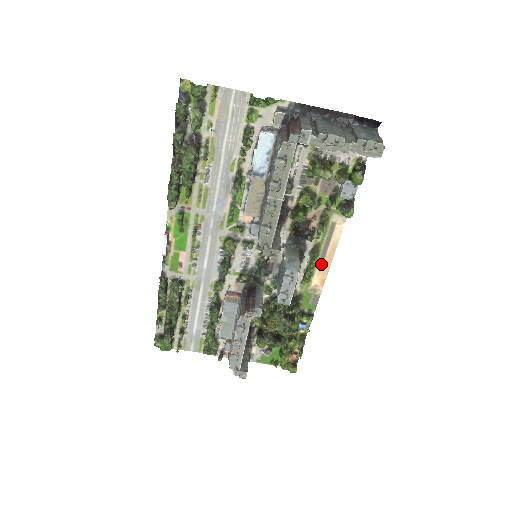
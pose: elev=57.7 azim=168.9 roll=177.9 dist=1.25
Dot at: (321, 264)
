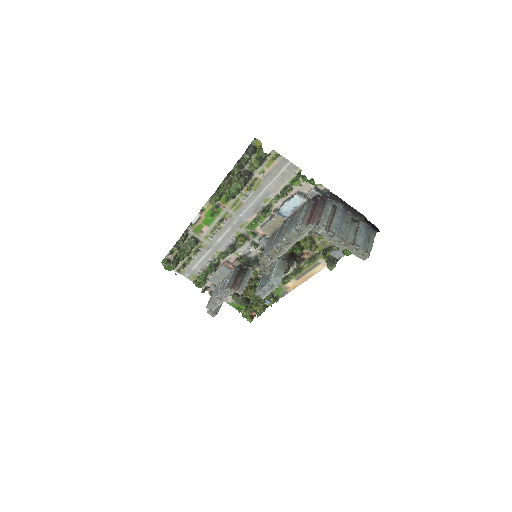
Dot at: (299, 278)
